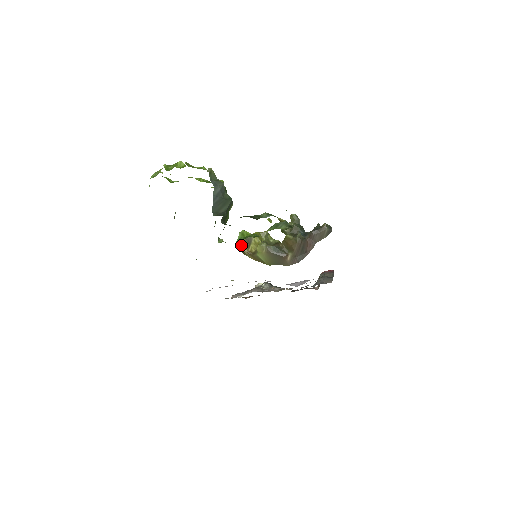
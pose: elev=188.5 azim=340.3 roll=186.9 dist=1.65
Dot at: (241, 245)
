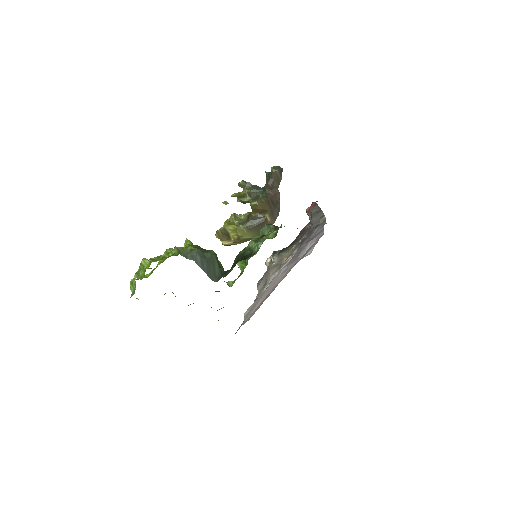
Dot at: (223, 242)
